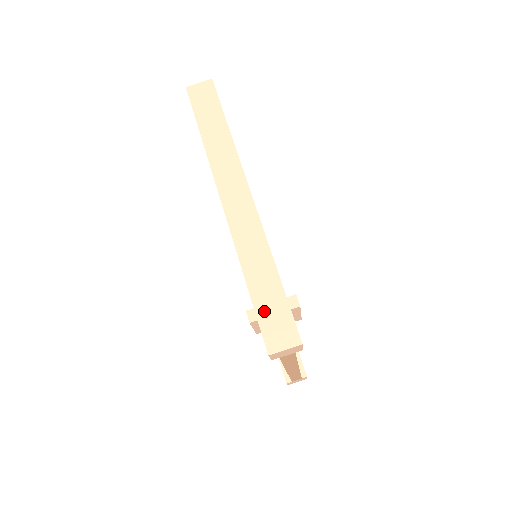
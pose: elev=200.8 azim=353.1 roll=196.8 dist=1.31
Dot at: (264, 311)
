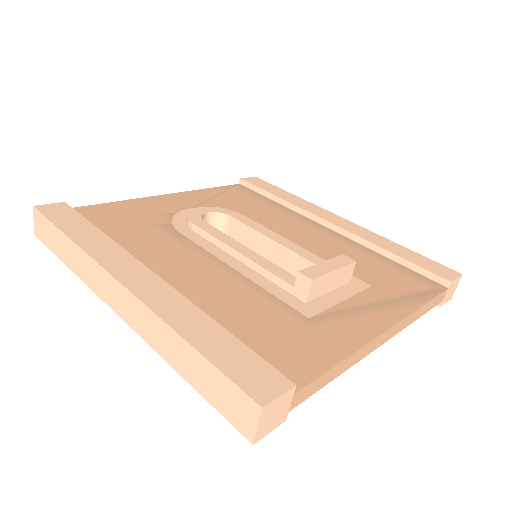
Dot at: (213, 397)
